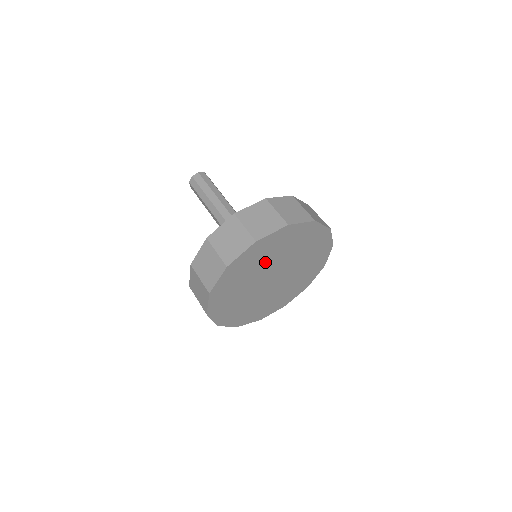
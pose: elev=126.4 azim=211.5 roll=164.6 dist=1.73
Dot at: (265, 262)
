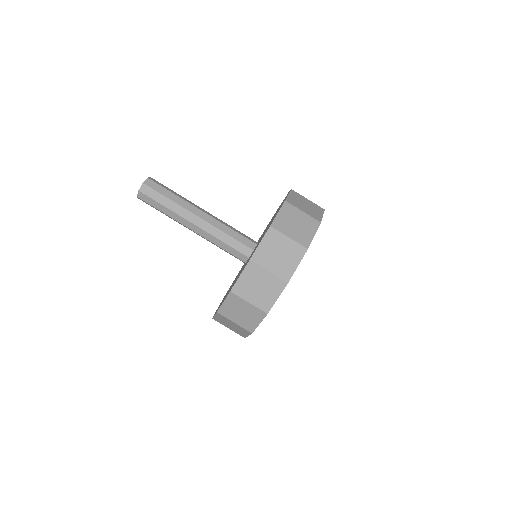
Dot at: occluded
